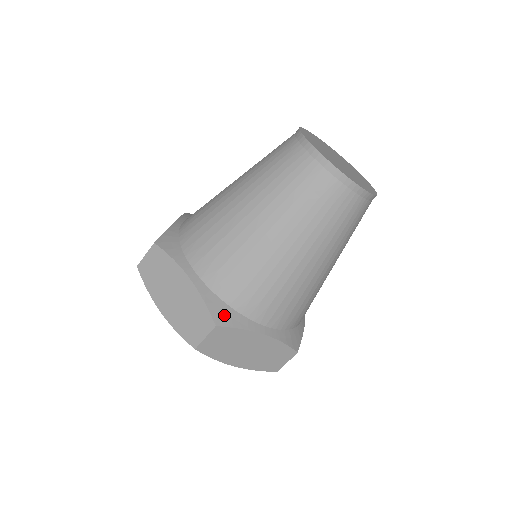
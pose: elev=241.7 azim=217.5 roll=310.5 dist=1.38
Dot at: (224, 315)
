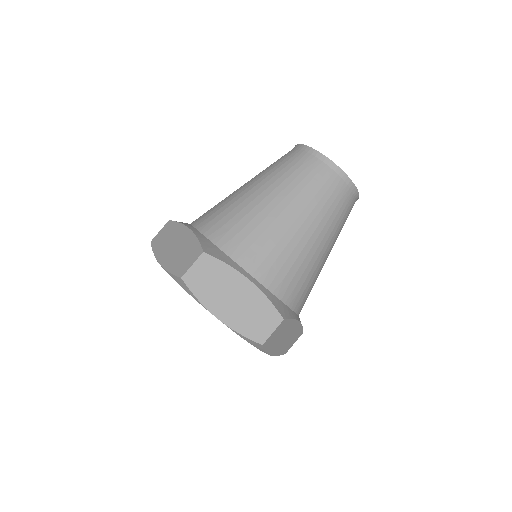
Dot at: (213, 251)
